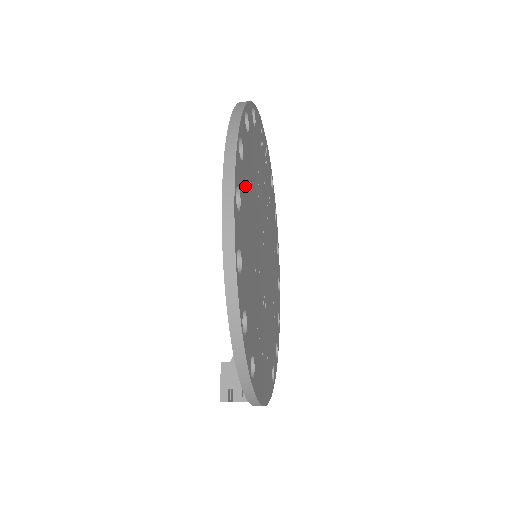
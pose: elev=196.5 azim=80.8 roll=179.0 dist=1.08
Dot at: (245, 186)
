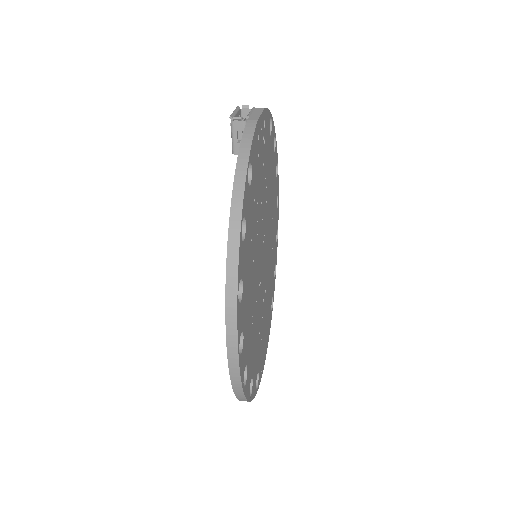
Dot at: (246, 299)
